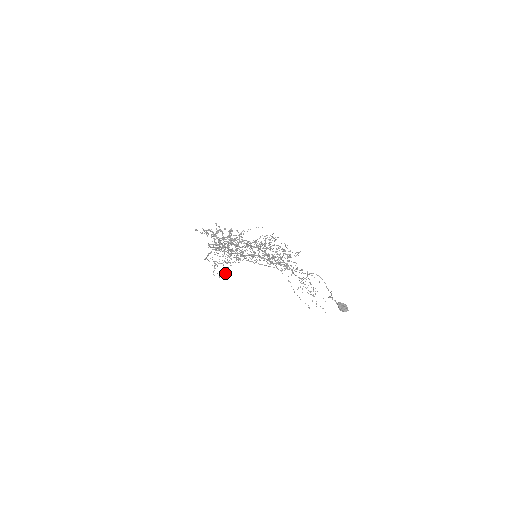
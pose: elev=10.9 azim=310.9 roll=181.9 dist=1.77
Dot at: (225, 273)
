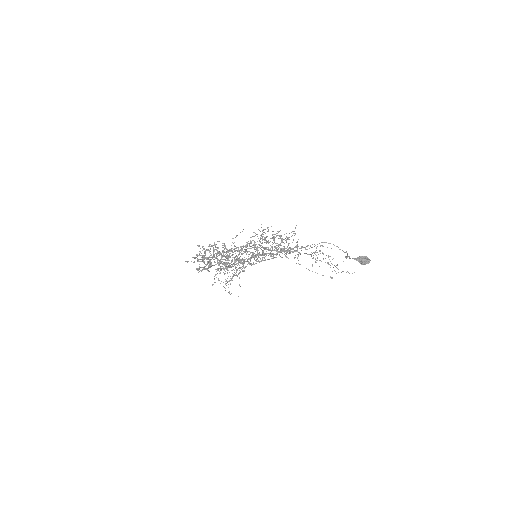
Dot at: occluded
